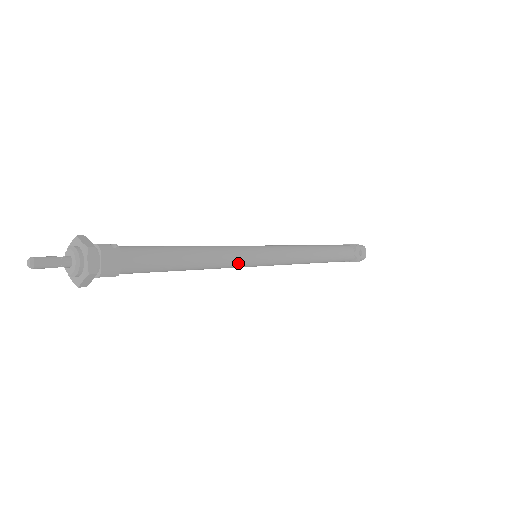
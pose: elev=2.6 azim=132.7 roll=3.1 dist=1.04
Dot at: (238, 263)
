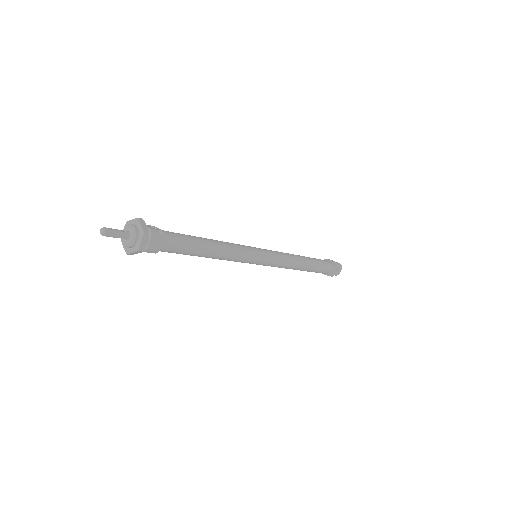
Dot at: (241, 260)
